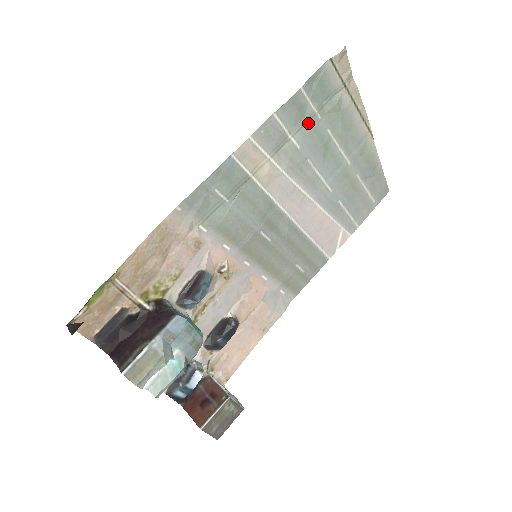
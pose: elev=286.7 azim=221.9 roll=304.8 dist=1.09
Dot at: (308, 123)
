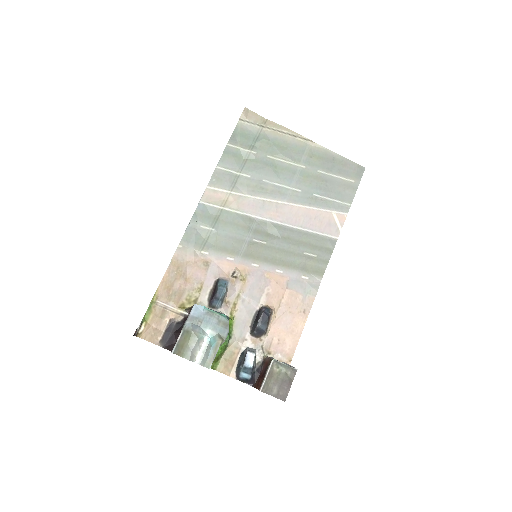
Dot at: (248, 160)
